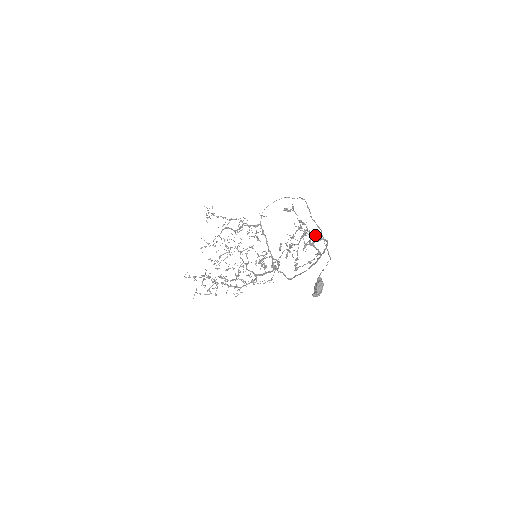
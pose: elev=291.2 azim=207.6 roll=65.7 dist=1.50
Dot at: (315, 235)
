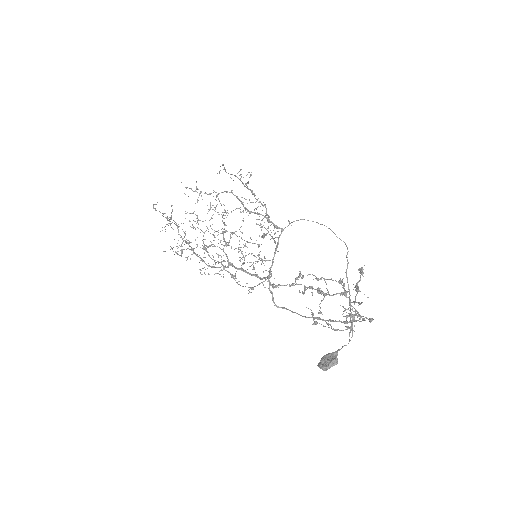
Dot at: (370, 318)
